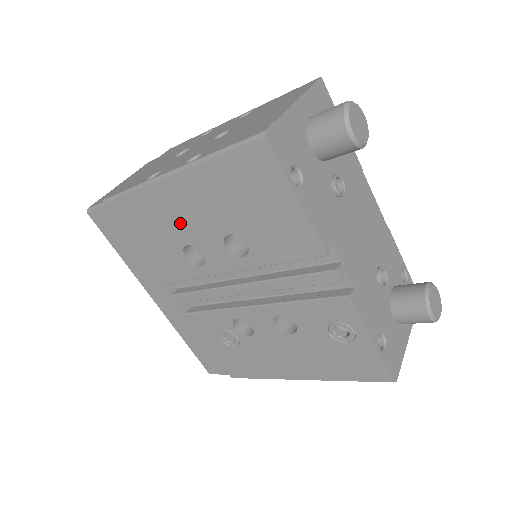
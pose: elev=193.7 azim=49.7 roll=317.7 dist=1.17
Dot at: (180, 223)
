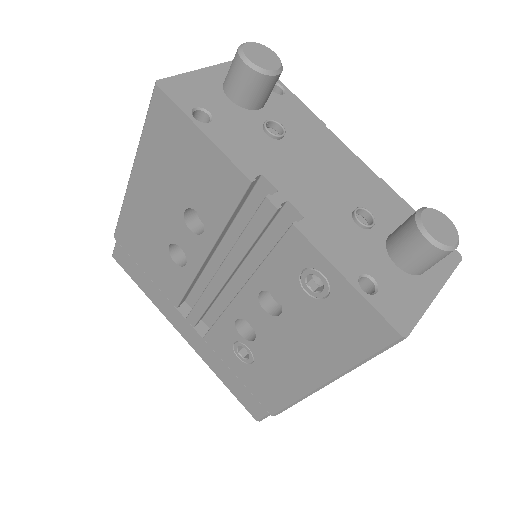
Dot at: (155, 223)
